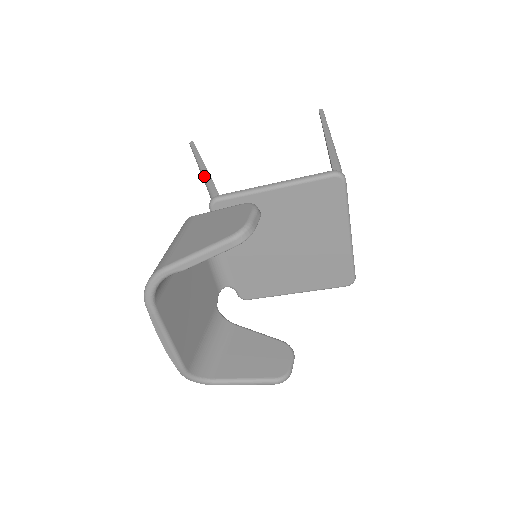
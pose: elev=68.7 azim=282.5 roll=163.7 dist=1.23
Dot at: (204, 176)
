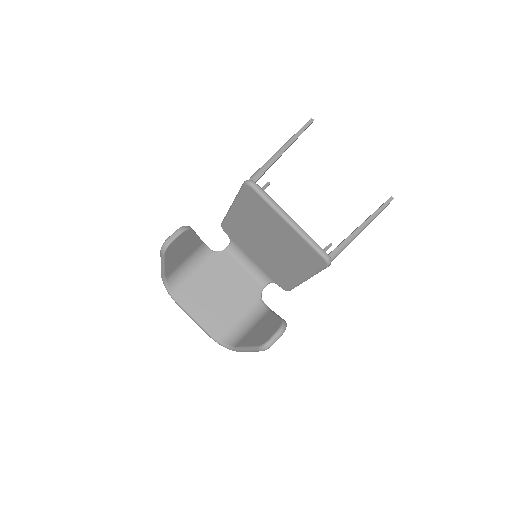
Dot at: occluded
